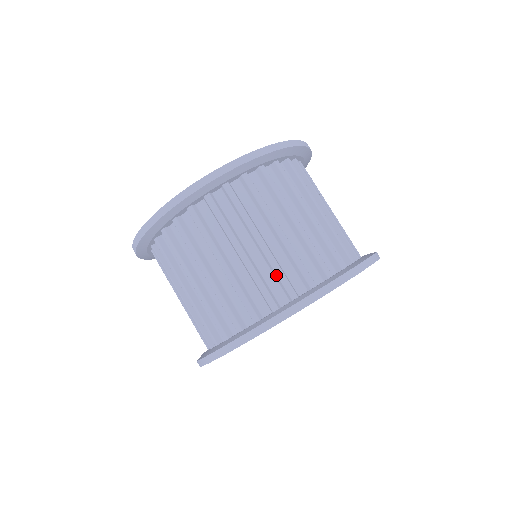
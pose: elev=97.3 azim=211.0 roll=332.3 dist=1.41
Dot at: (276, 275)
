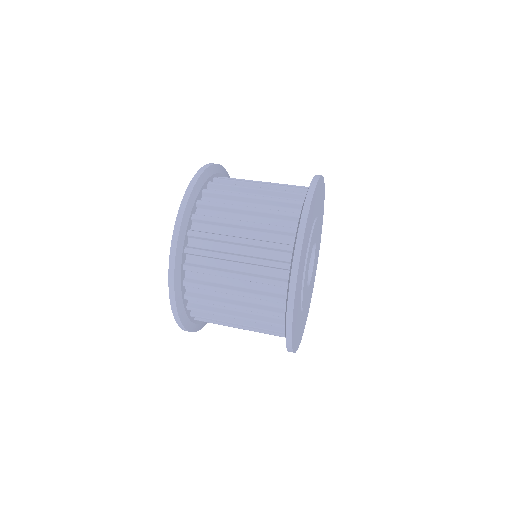
Dot at: (284, 194)
